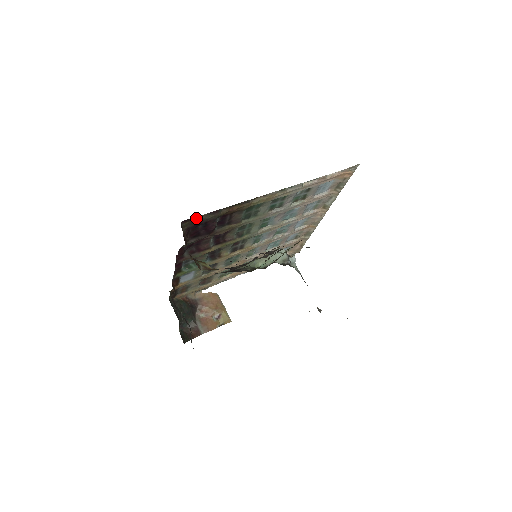
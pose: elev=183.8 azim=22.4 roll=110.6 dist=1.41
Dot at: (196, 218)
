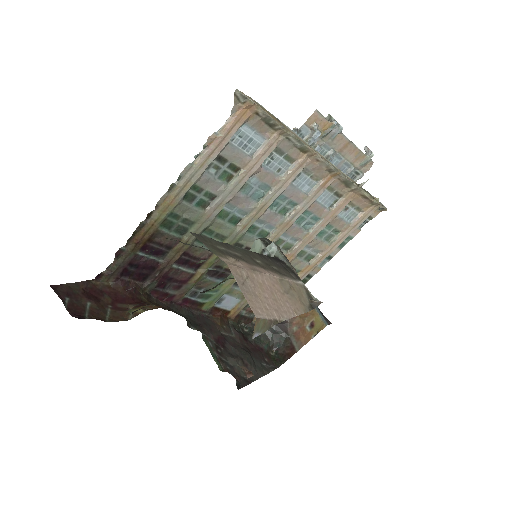
Dot at: (109, 268)
